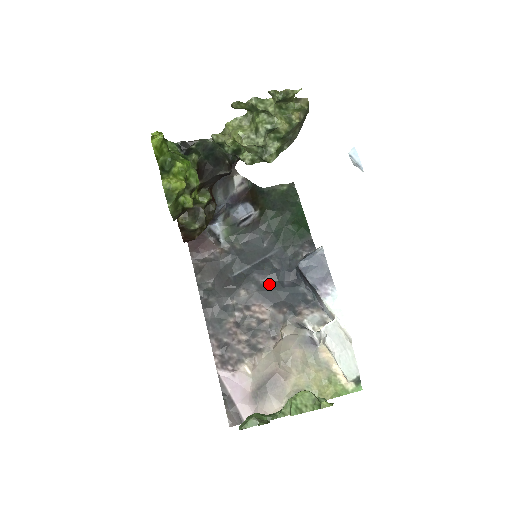
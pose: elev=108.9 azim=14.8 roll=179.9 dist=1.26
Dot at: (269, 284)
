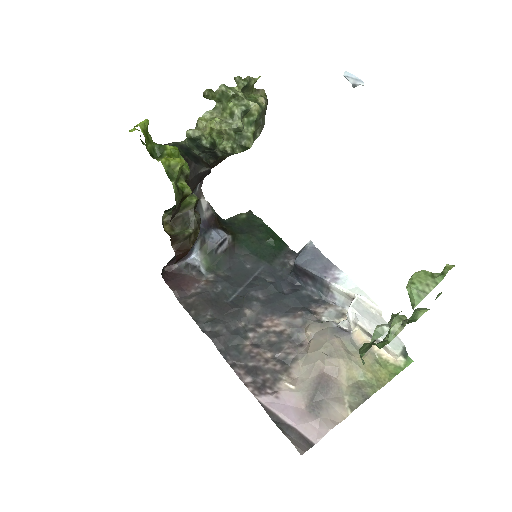
Dot at: (270, 297)
